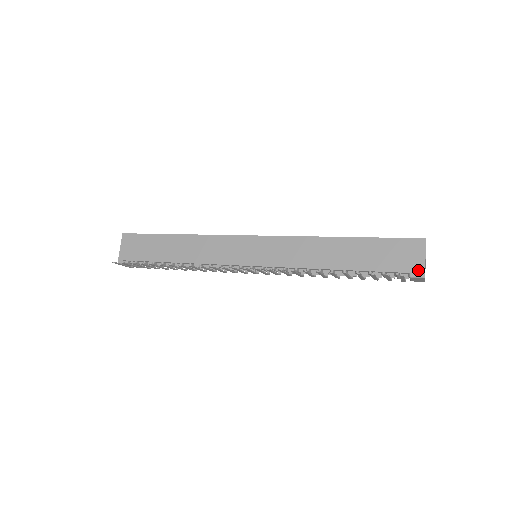
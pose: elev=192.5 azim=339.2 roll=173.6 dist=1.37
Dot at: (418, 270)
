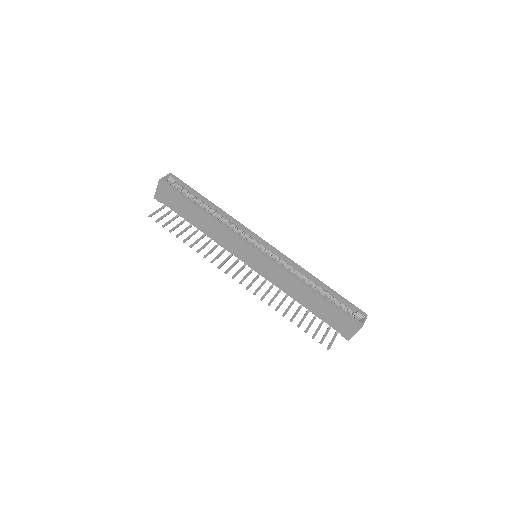
Dot at: (347, 336)
